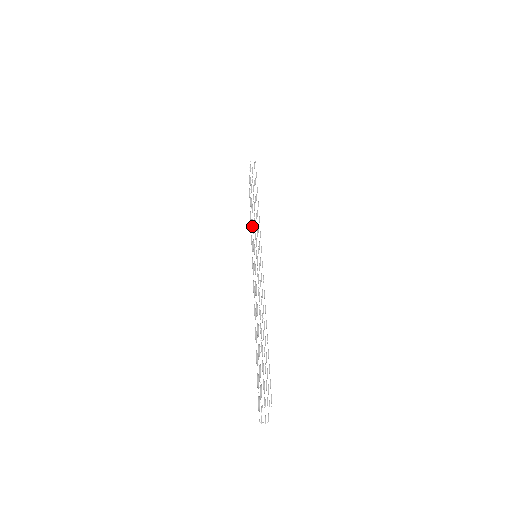
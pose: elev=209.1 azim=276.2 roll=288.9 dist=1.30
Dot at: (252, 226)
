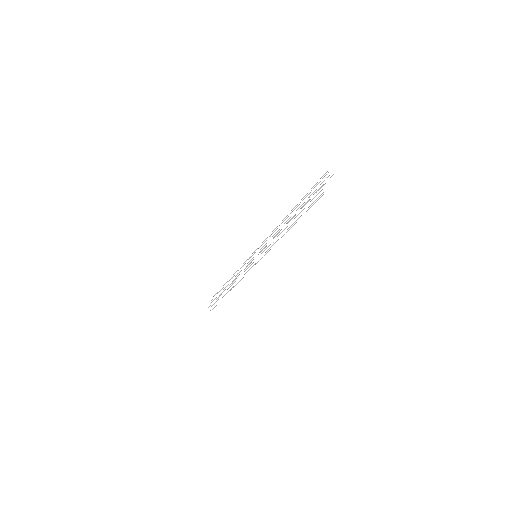
Dot at: (242, 266)
